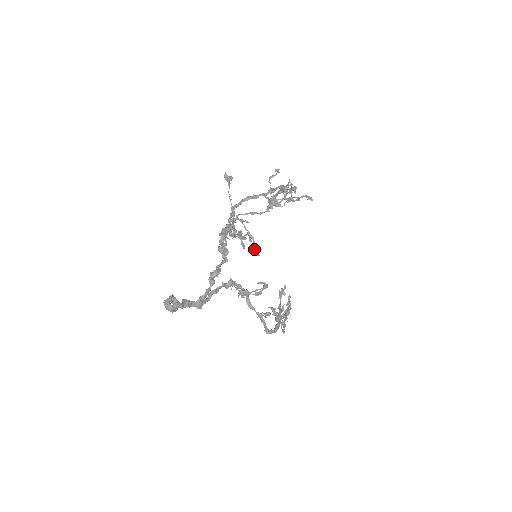
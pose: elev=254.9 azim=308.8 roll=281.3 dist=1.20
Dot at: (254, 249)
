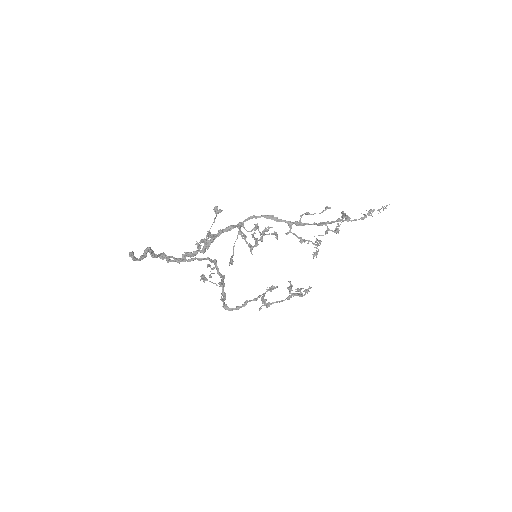
Dot at: (230, 259)
